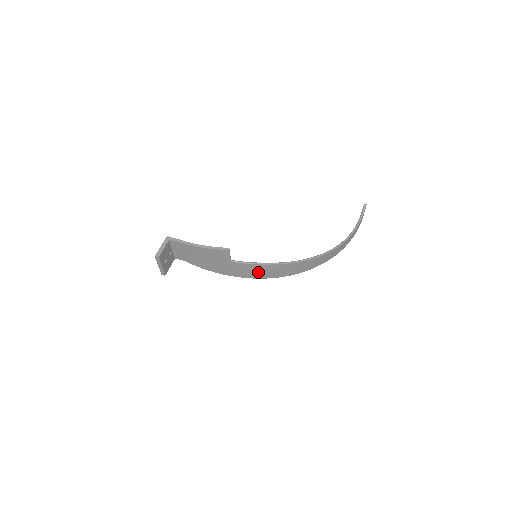
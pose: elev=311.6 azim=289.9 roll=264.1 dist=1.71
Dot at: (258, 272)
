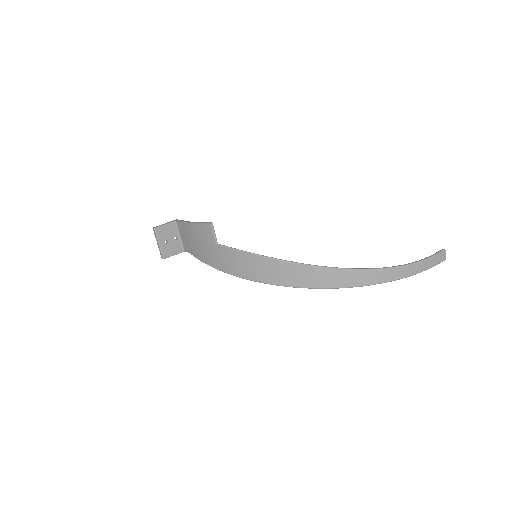
Dot at: (247, 267)
